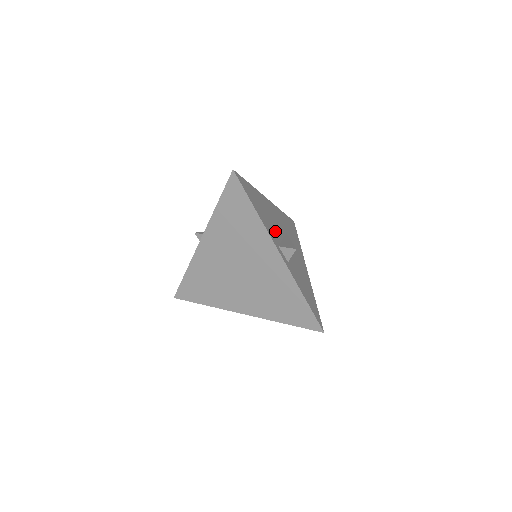
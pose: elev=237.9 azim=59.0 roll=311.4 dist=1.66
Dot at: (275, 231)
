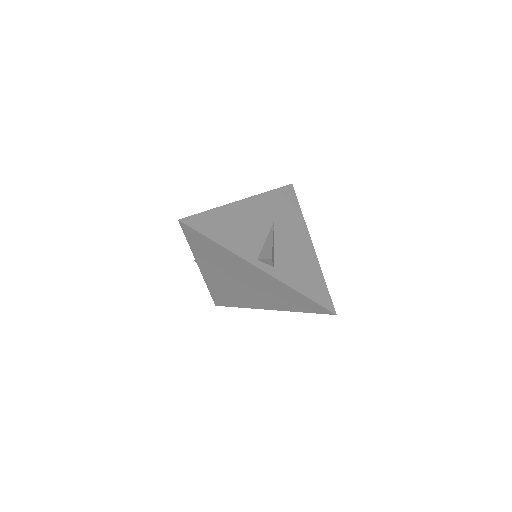
Dot at: (252, 240)
